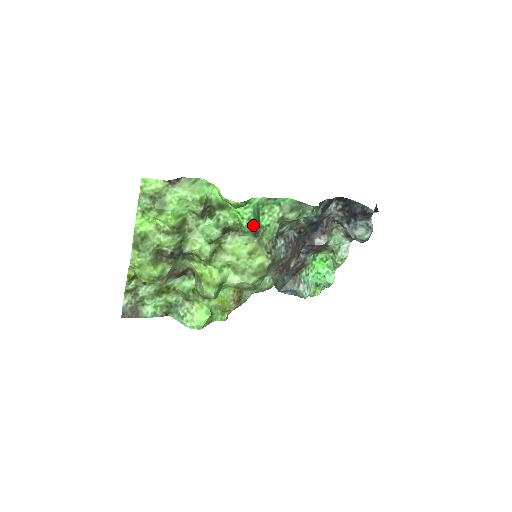
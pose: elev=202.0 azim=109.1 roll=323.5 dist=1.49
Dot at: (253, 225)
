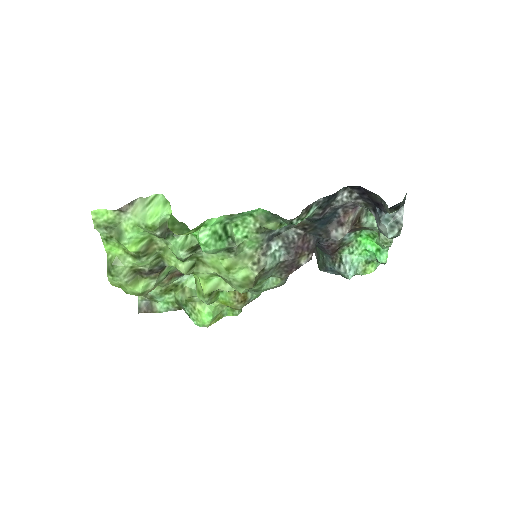
Dot at: (215, 248)
